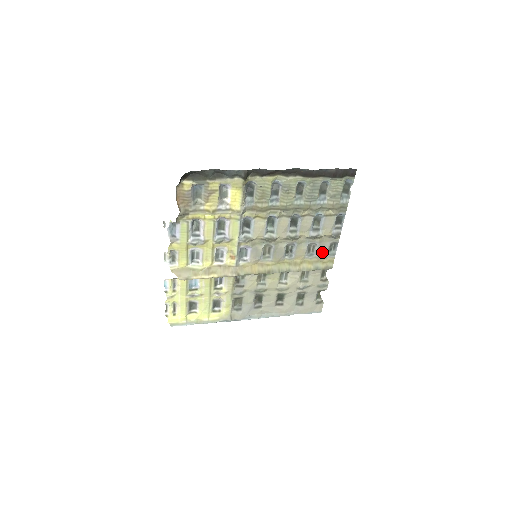
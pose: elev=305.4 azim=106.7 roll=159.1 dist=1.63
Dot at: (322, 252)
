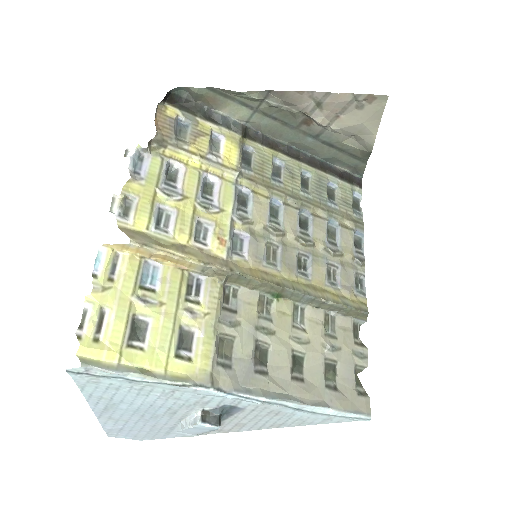
Dot at: (347, 283)
